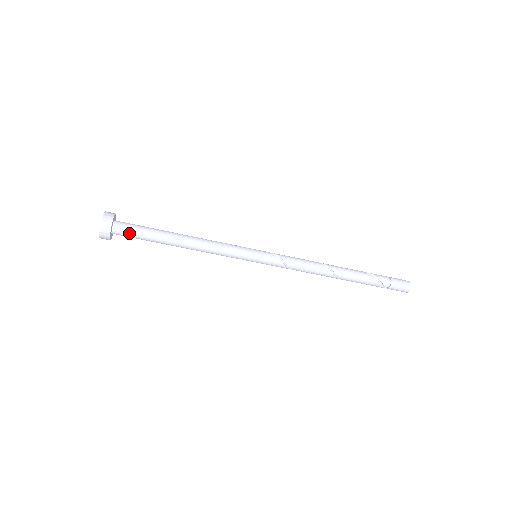
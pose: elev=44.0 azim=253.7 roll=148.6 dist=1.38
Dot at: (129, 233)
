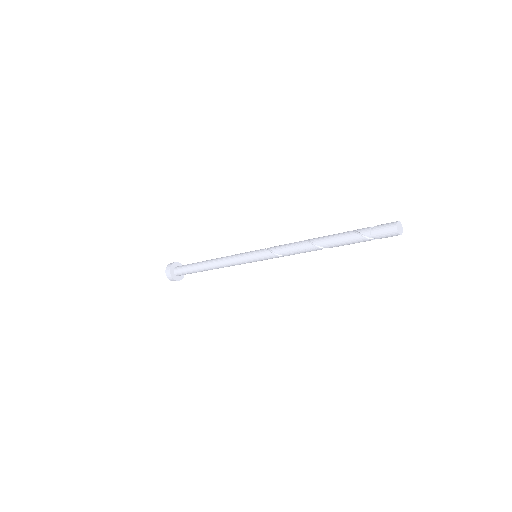
Dot at: (182, 271)
